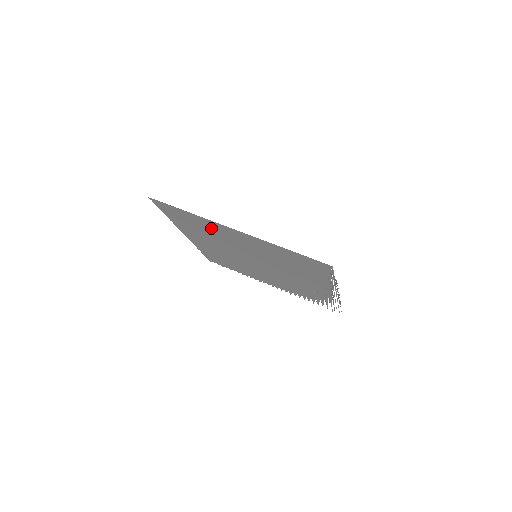
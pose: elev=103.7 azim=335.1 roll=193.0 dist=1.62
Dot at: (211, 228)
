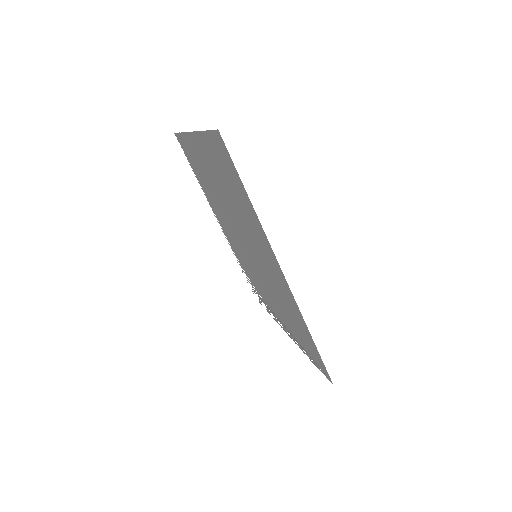
Dot at: (251, 221)
